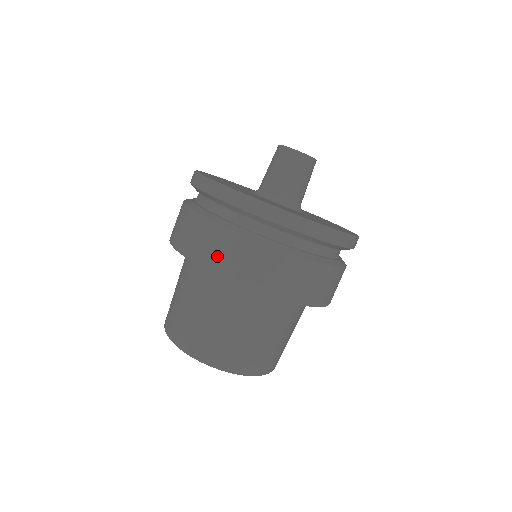
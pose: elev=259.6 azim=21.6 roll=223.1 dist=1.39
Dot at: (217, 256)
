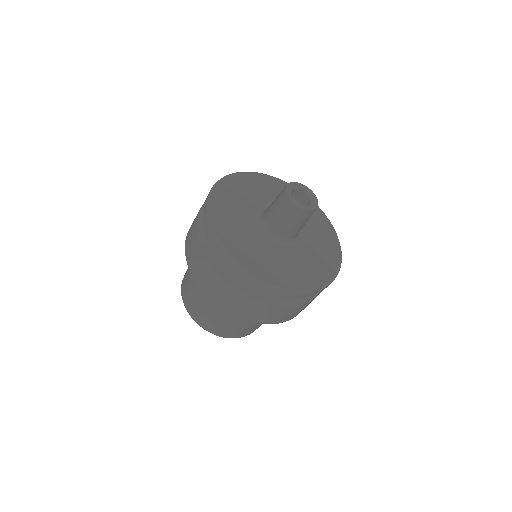
Dot at: (257, 316)
